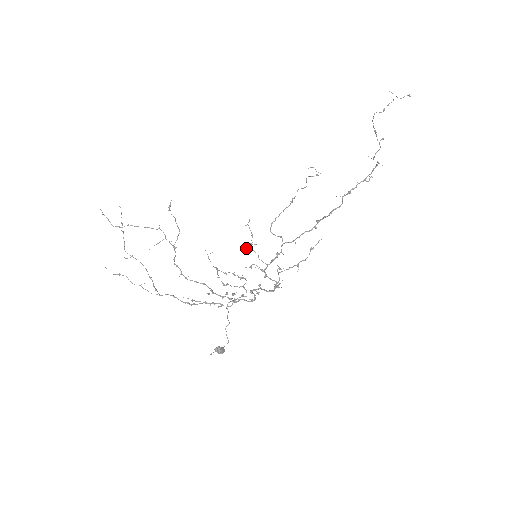
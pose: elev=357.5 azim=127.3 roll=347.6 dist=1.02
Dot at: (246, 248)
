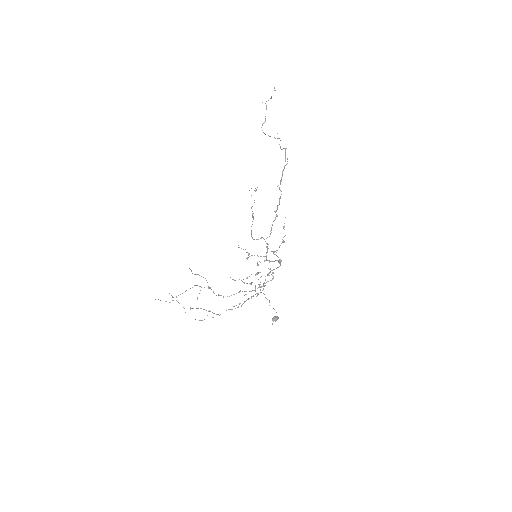
Dot at: (247, 258)
